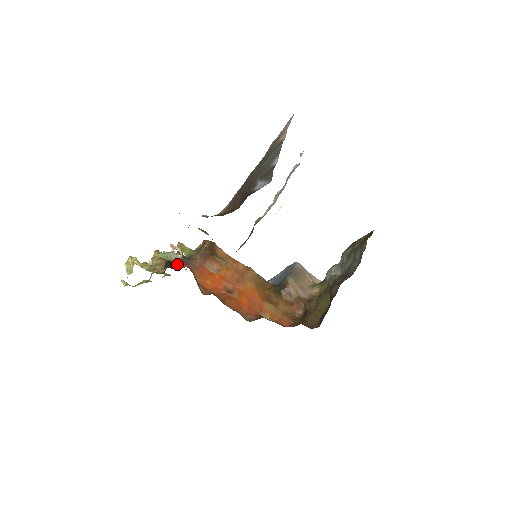
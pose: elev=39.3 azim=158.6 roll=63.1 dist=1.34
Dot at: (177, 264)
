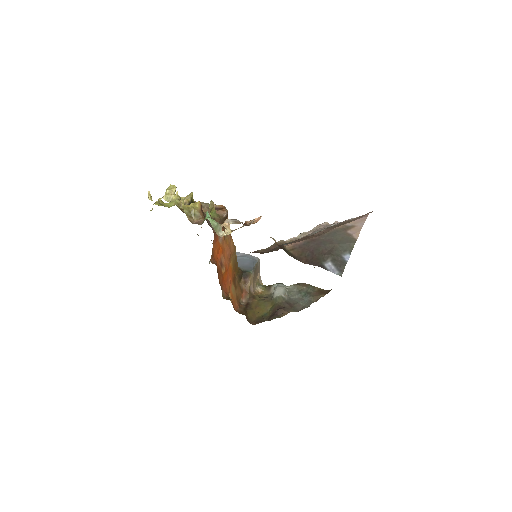
Dot at: occluded
